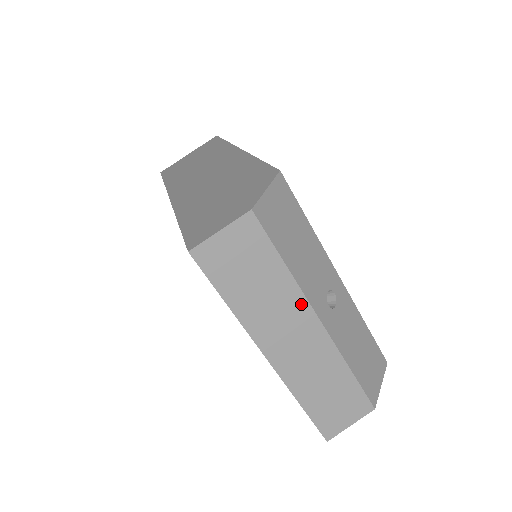
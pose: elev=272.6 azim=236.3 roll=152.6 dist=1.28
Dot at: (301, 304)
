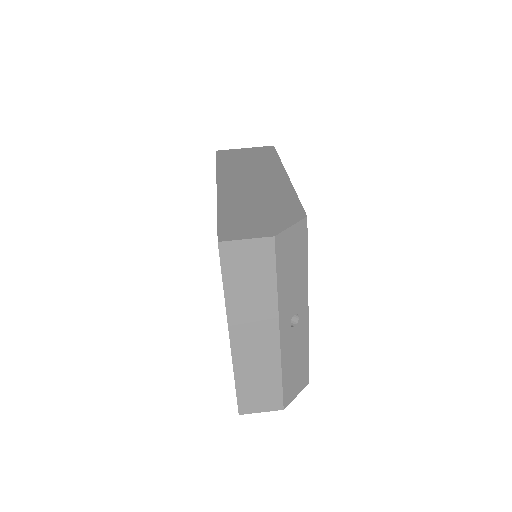
Dot at: (273, 314)
